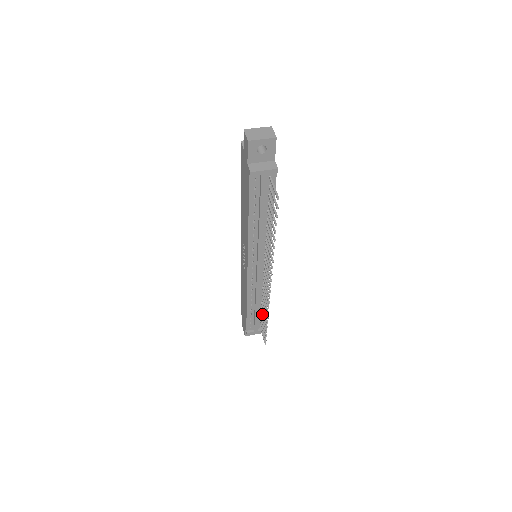
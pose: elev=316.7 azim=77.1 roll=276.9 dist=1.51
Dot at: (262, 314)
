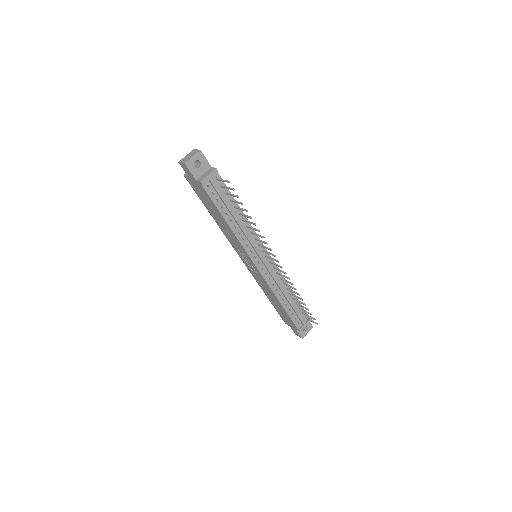
Dot at: (297, 303)
